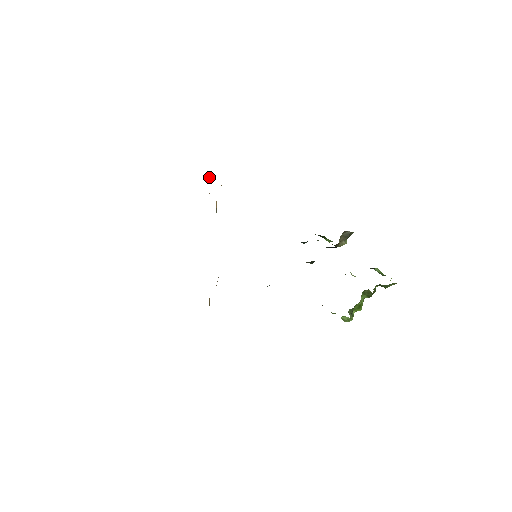
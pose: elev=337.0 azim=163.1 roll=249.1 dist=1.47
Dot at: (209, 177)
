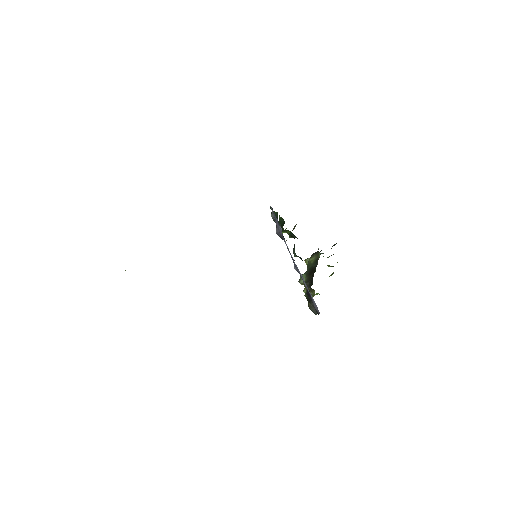
Dot at: occluded
